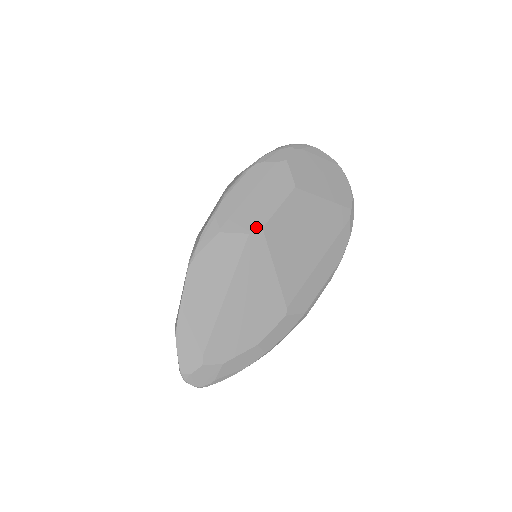
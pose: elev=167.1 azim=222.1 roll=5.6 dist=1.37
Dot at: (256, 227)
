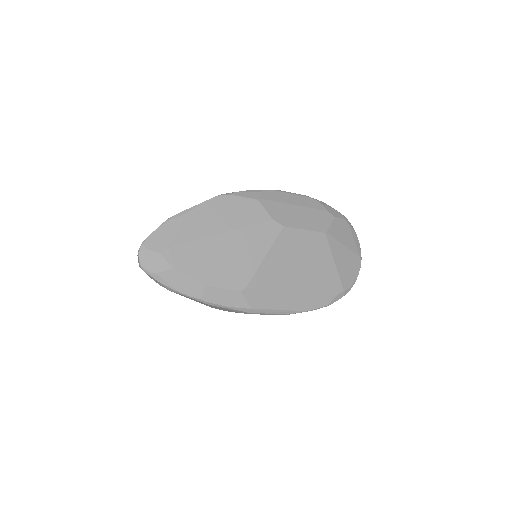
Dot at: (281, 222)
